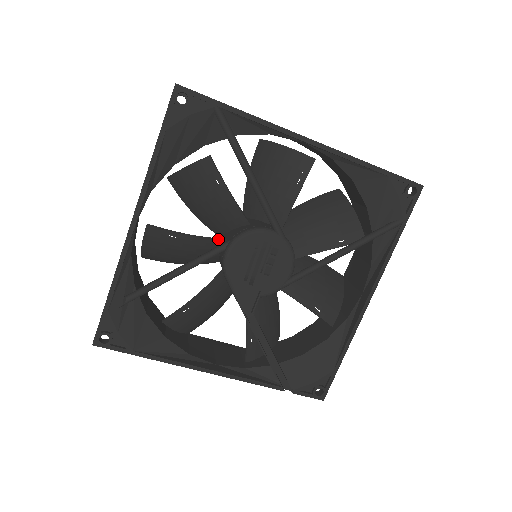
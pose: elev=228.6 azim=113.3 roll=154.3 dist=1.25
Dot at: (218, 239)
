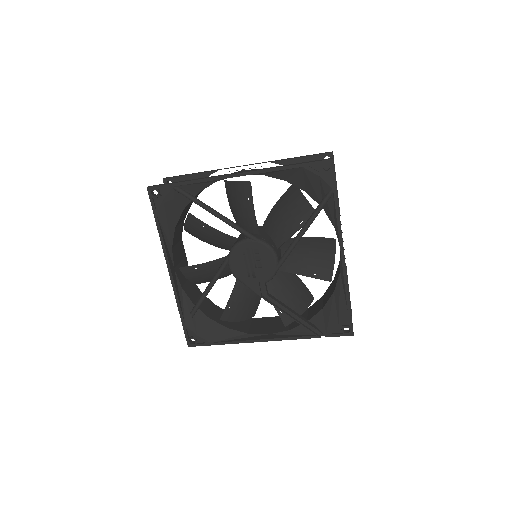
Dot at: (224, 257)
